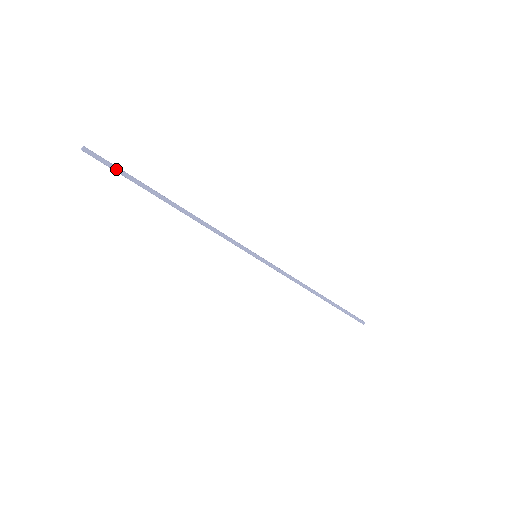
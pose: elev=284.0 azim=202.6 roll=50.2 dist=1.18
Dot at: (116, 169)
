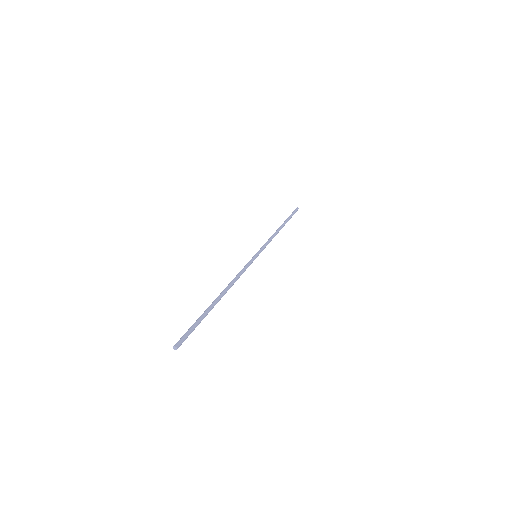
Dot at: (193, 330)
